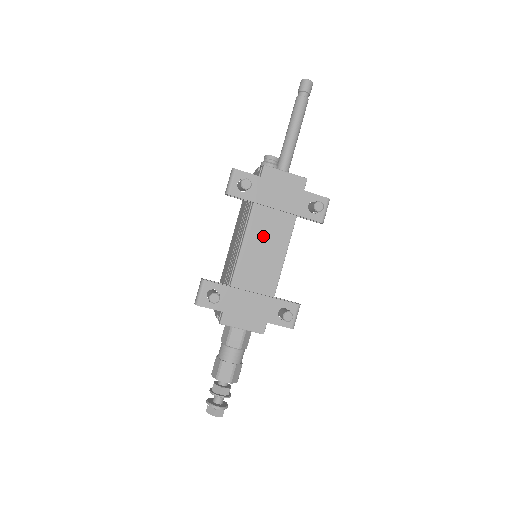
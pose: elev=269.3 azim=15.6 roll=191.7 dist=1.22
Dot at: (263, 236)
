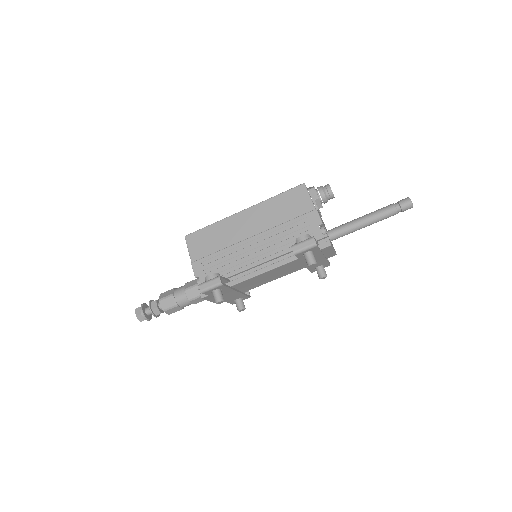
Dot at: (279, 271)
